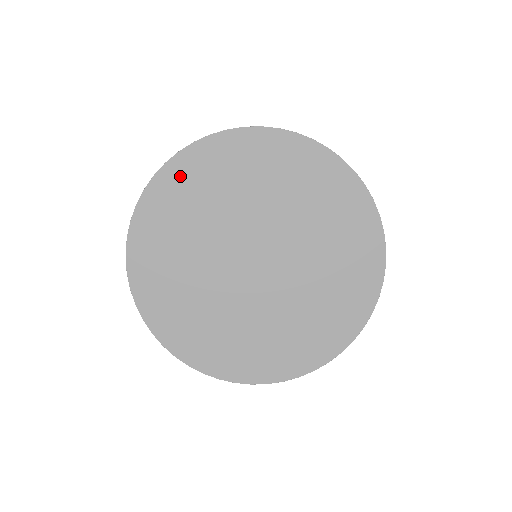
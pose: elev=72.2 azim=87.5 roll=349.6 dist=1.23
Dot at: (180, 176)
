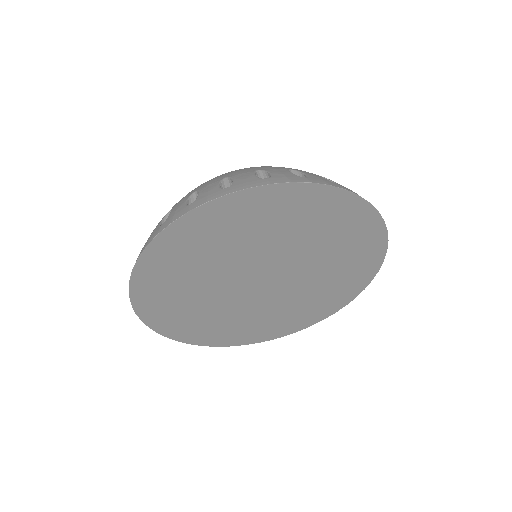
Dot at: (150, 282)
